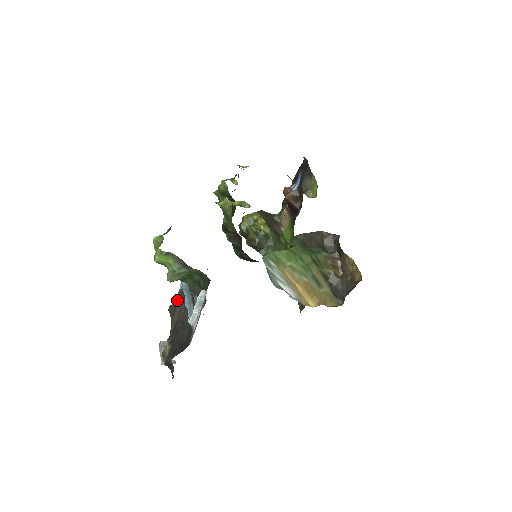
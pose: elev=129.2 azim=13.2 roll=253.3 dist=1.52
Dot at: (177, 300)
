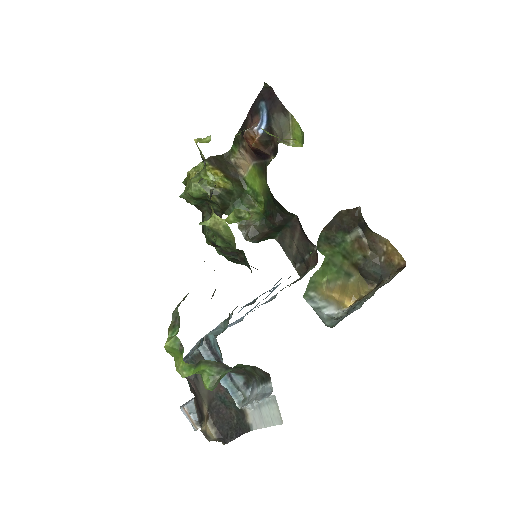
Dot at: (190, 361)
